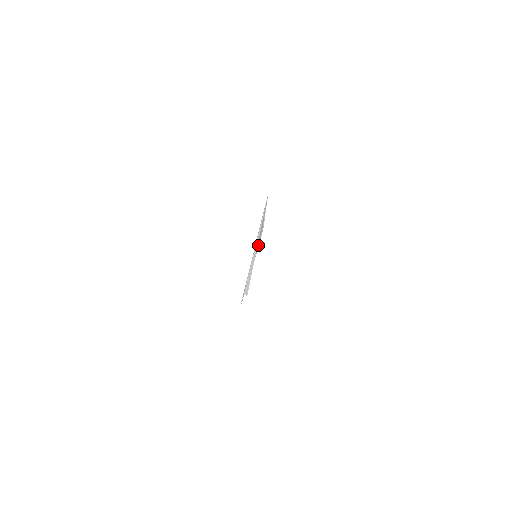
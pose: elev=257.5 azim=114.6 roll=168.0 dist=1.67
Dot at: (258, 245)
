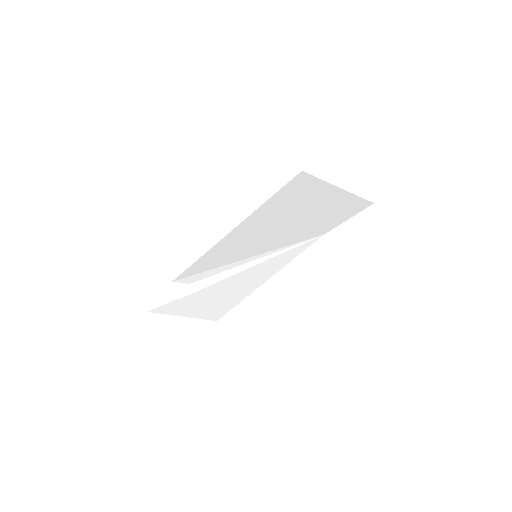
Dot at: (220, 312)
